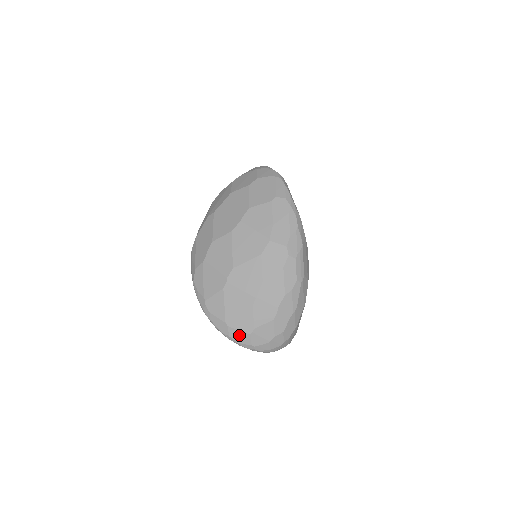
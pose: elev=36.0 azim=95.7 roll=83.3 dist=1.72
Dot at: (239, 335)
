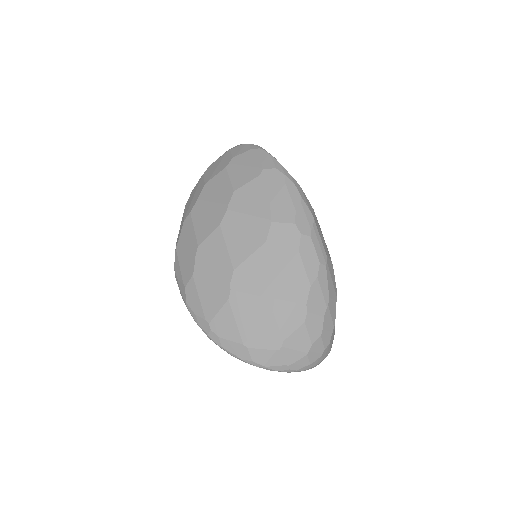
Dot at: (265, 356)
